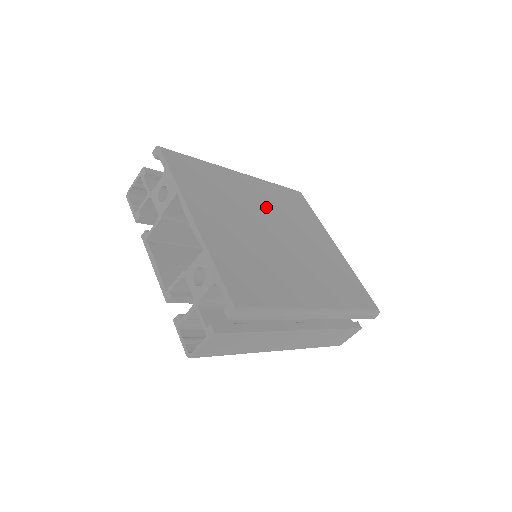
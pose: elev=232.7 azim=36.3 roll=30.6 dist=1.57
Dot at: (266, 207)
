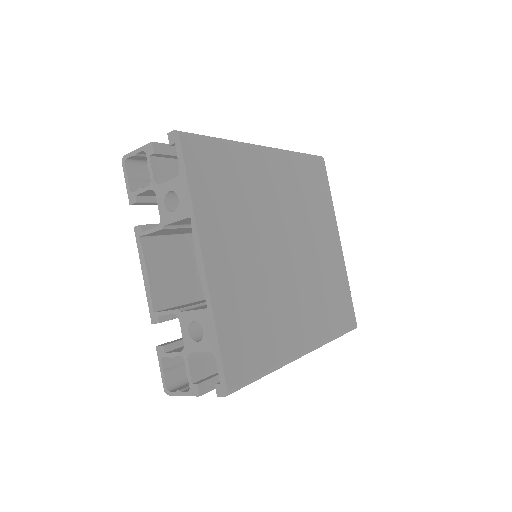
Dot at: (284, 205)
